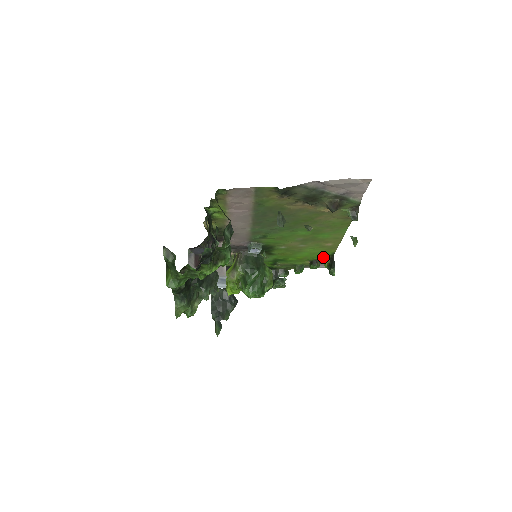
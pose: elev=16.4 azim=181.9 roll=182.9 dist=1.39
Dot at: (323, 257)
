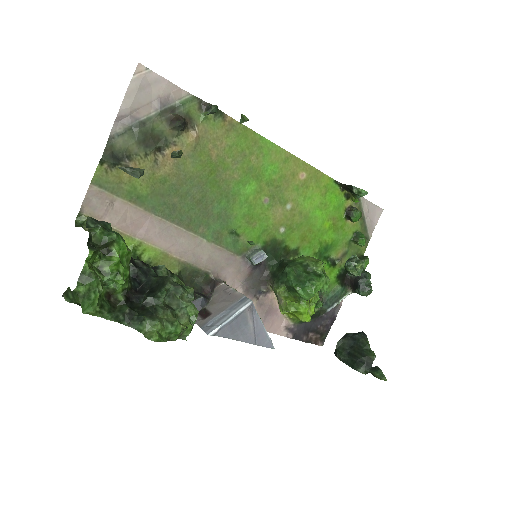
Dot at: (343, 199)
